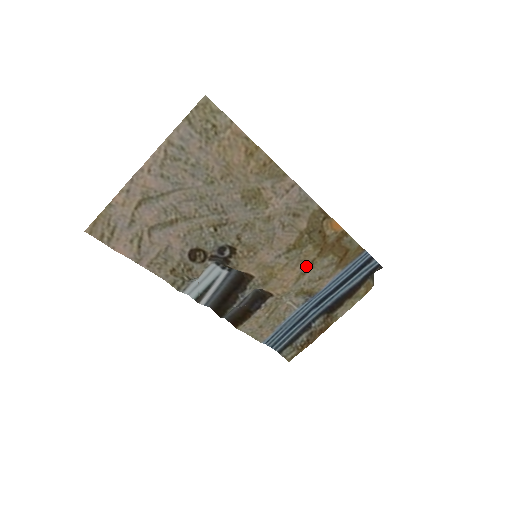
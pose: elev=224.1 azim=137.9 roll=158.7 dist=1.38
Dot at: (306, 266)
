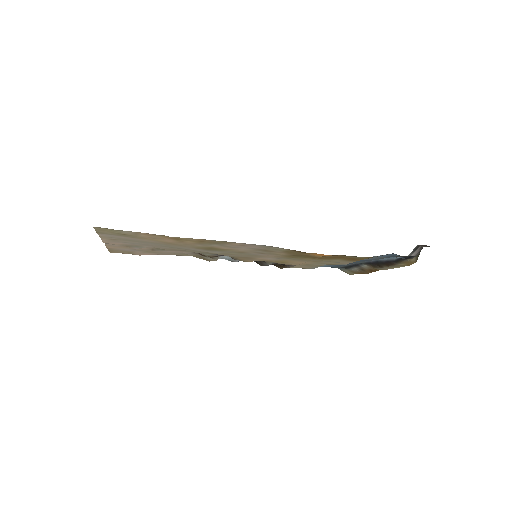
Dot at: occluded
